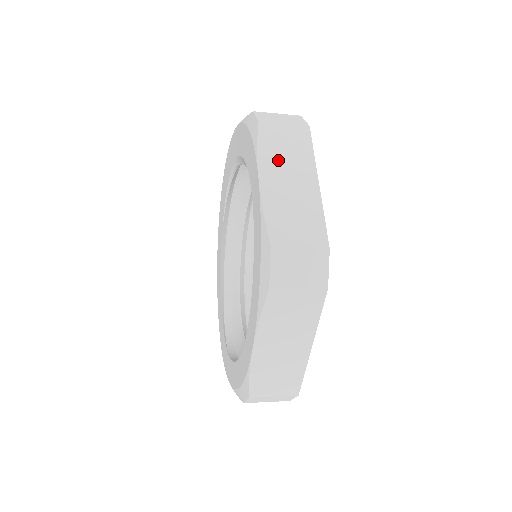
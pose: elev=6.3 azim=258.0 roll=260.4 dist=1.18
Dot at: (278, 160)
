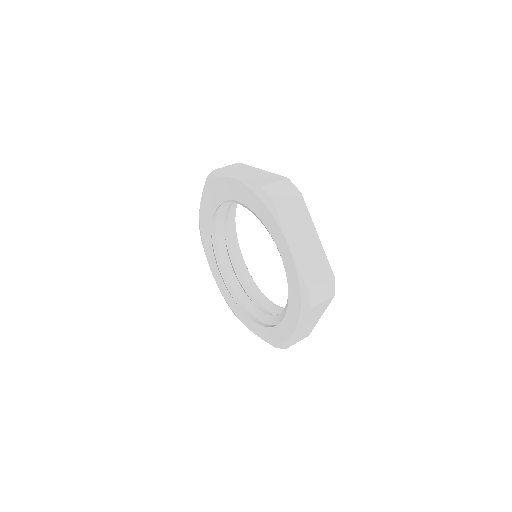
Dot at: (294, 228)
